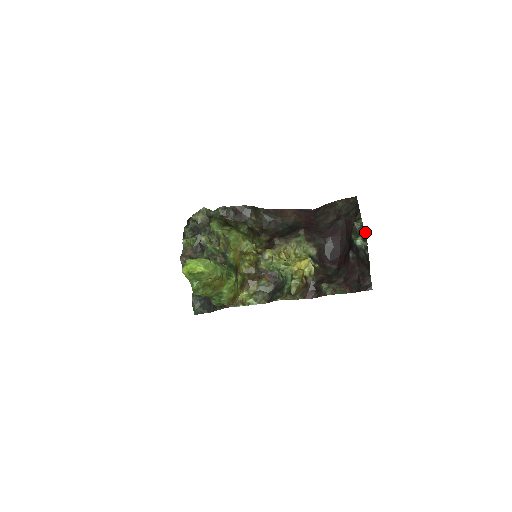
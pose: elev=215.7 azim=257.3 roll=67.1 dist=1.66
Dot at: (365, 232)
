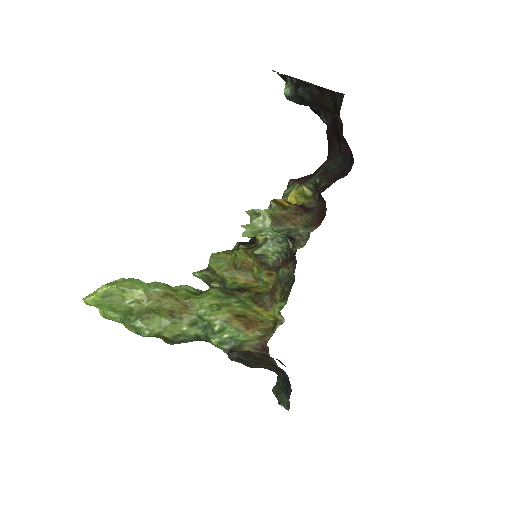
Dot at: (279, 74)
